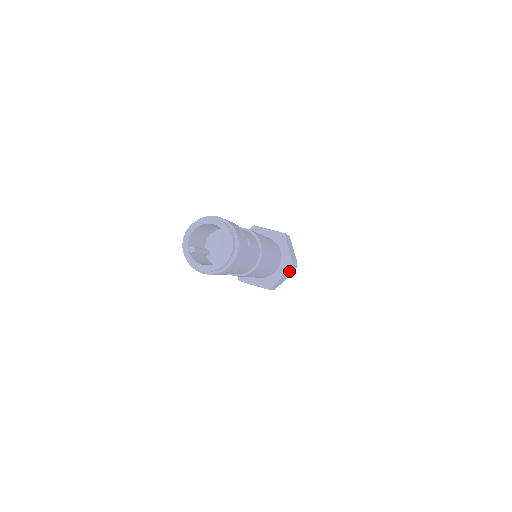
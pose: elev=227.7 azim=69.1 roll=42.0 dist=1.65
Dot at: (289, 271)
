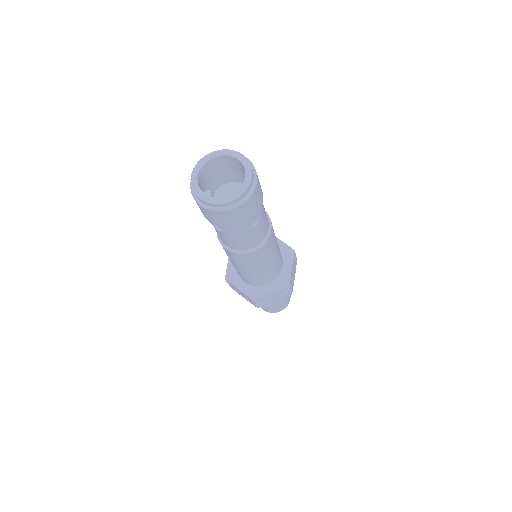
Dot at: (294, 261)
